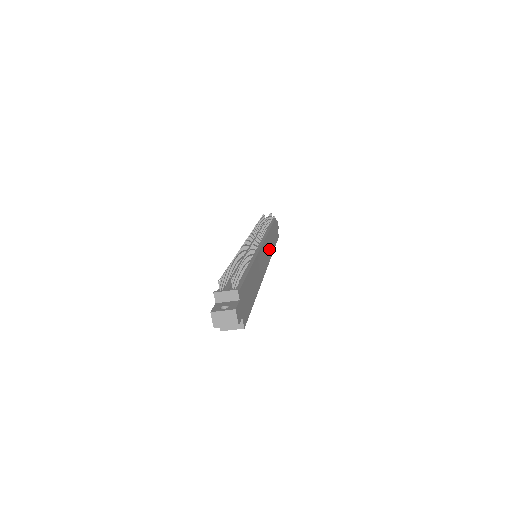
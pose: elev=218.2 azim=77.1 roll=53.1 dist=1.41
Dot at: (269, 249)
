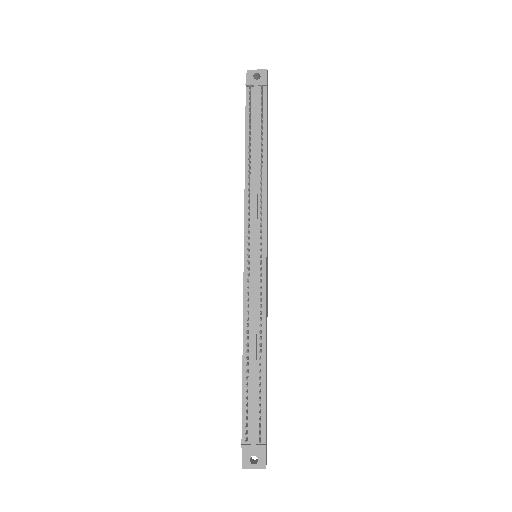
Dot at: (267, 209)
